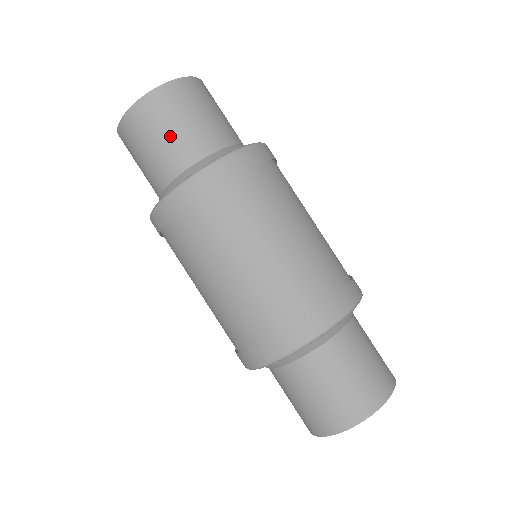
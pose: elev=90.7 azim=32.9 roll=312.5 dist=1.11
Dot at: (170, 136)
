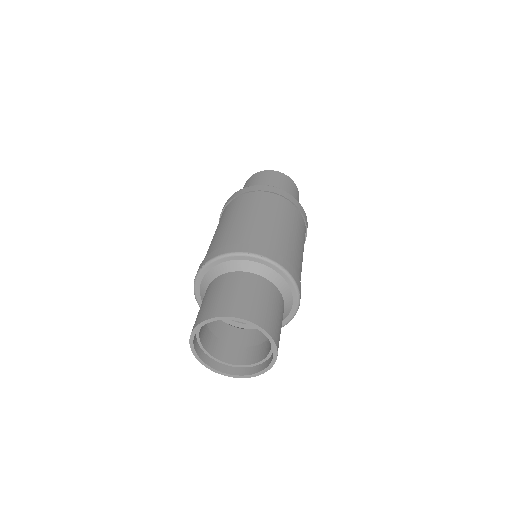
Dot at: (256, 184)
